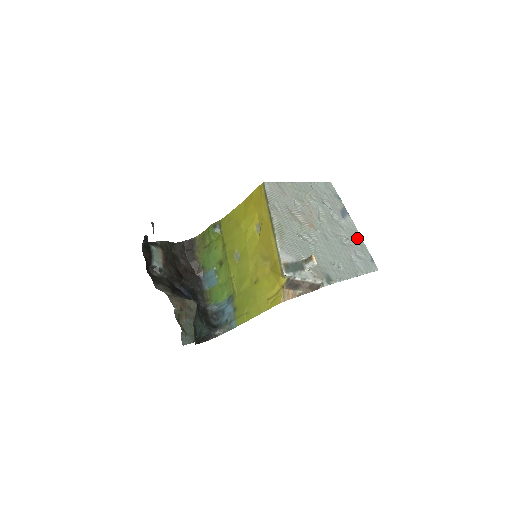
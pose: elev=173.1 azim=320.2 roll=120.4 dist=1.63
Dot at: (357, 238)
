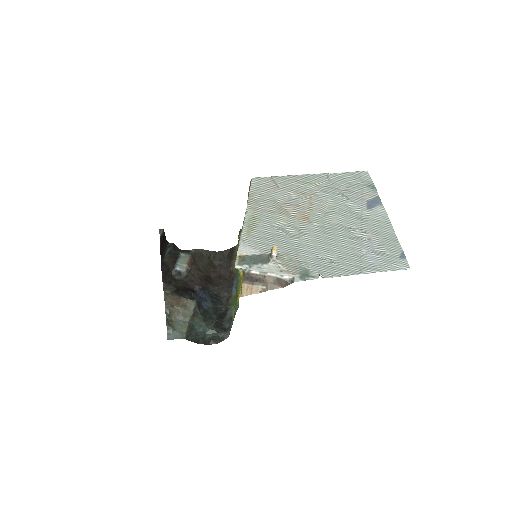
Dot at: (384, 231)
